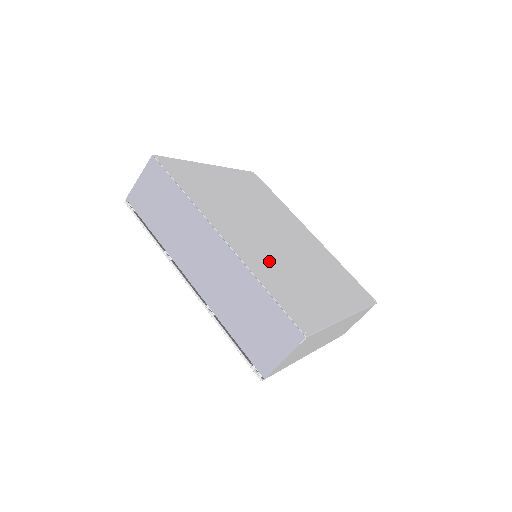
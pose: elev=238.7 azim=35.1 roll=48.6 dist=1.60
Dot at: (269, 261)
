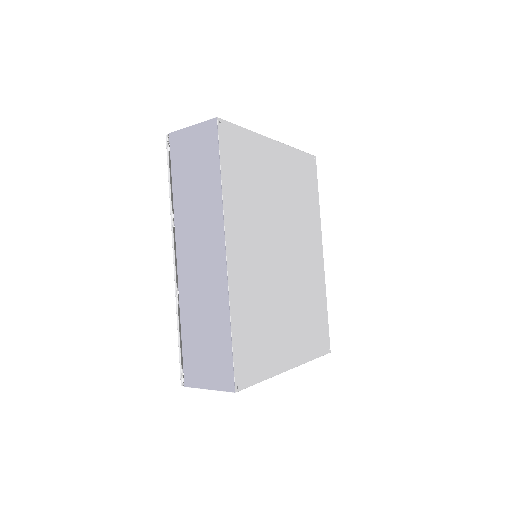
Dot at: (256, 291)
